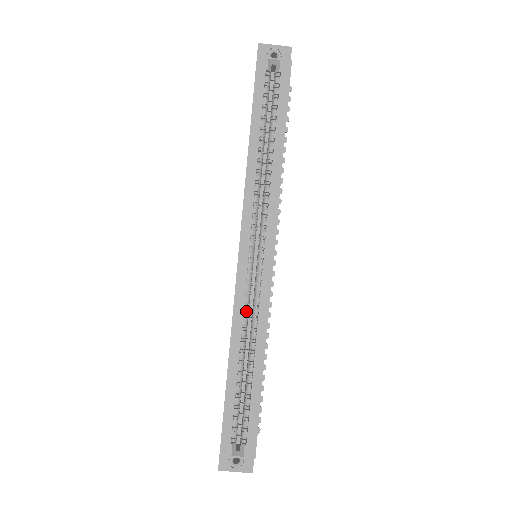
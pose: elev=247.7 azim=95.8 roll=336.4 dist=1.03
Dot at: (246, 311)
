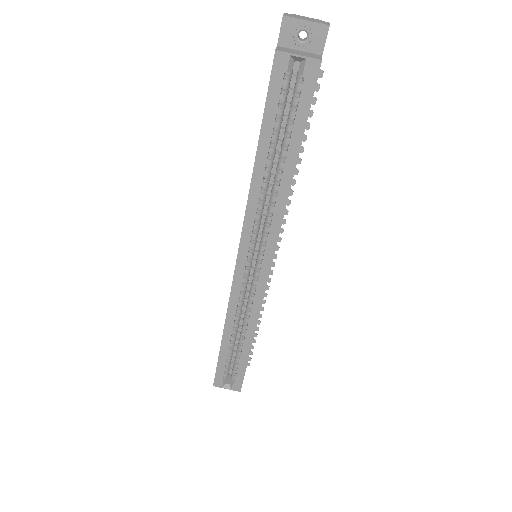
Dot at: (240, 304)
